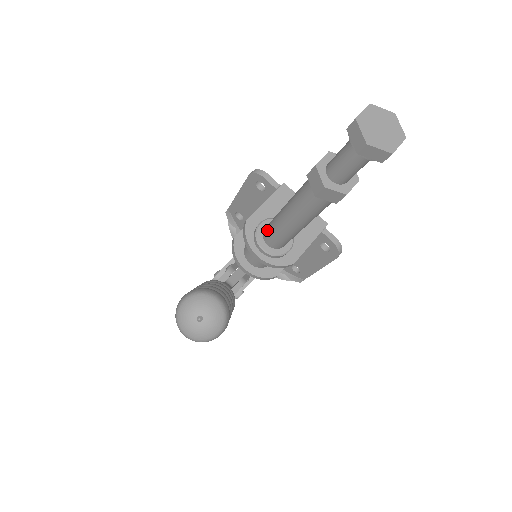
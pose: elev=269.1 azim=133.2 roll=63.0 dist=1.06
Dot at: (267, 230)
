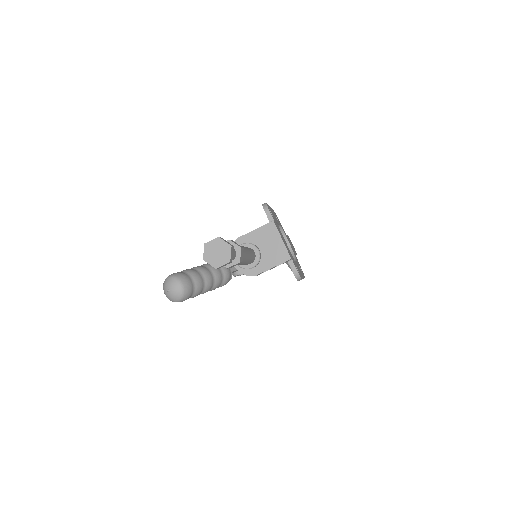
Dot at: occluded
